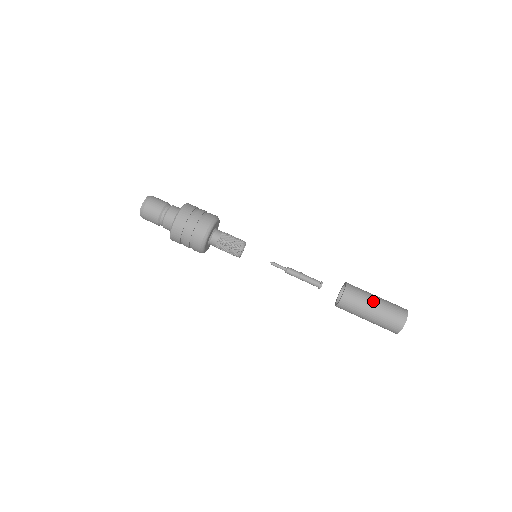
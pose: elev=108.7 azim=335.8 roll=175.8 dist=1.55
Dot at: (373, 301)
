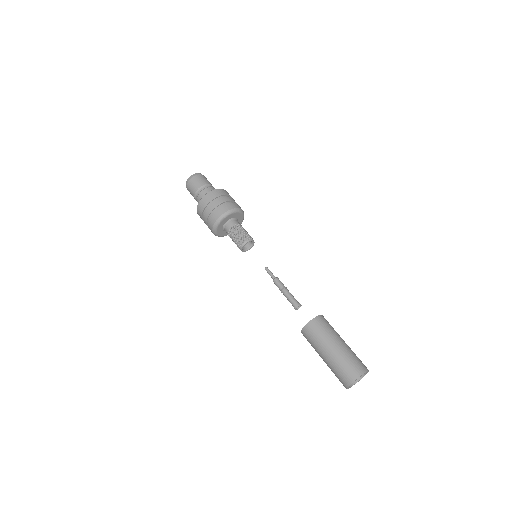
Dot at: (332, 345)
